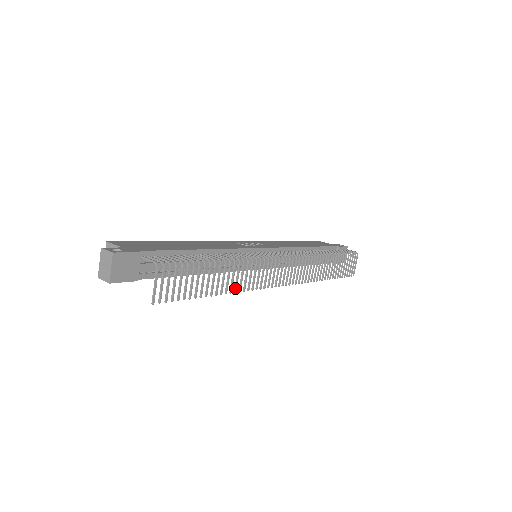
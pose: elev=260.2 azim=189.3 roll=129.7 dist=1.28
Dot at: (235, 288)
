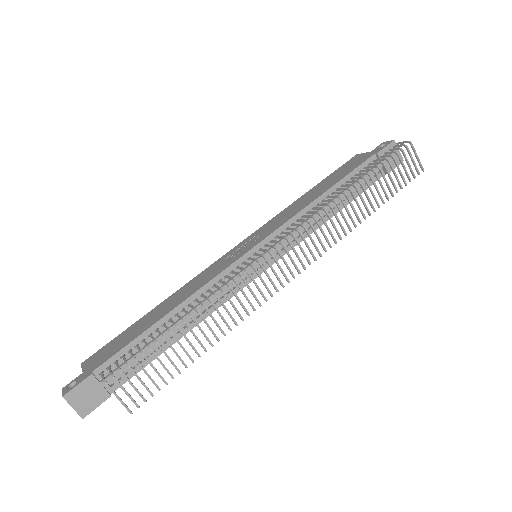
Dot at: occluded
